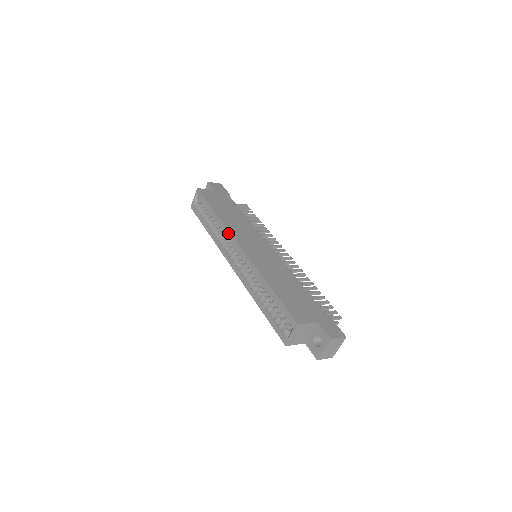
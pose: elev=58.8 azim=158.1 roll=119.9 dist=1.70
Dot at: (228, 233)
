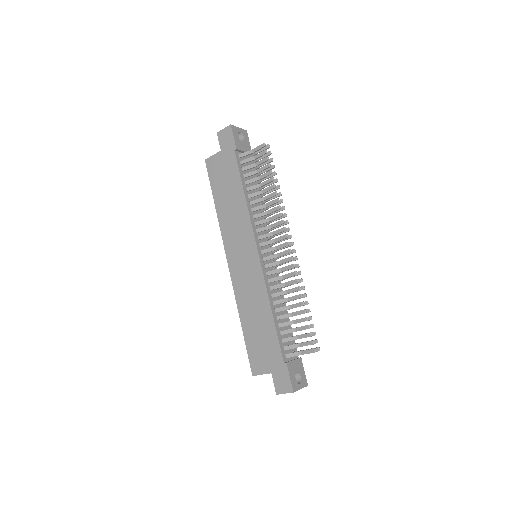
Dot at: (224, 240)
